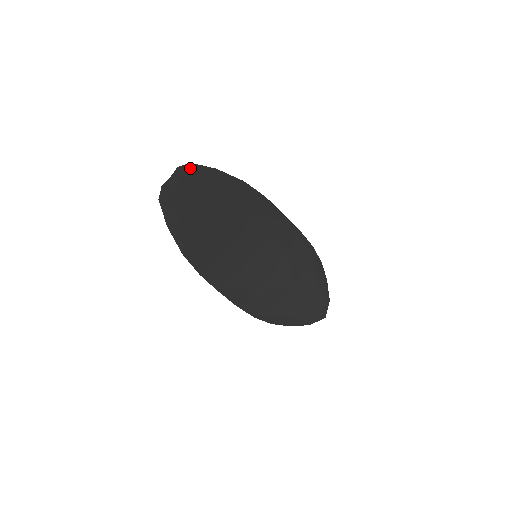
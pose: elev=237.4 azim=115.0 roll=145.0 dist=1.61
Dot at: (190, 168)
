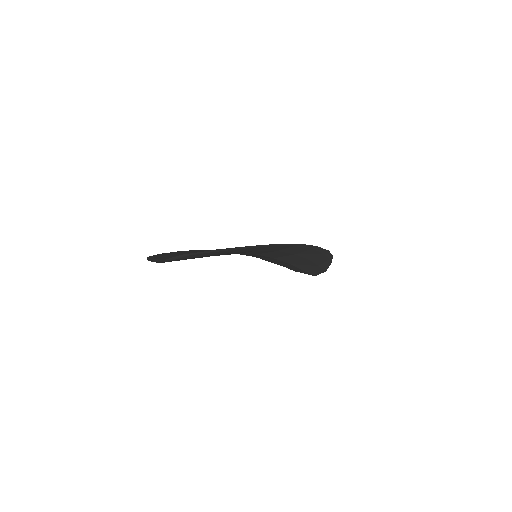
Dot at: (181, 257)
